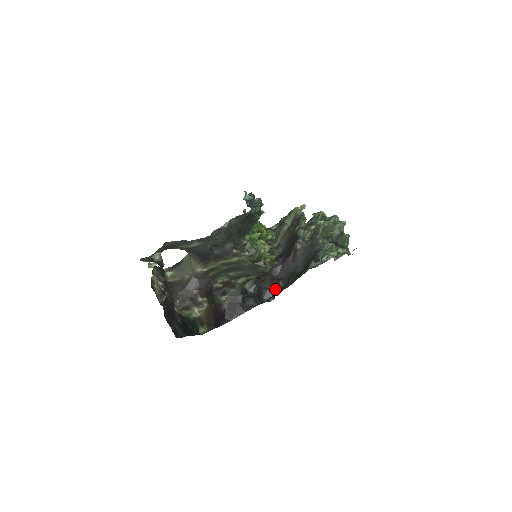
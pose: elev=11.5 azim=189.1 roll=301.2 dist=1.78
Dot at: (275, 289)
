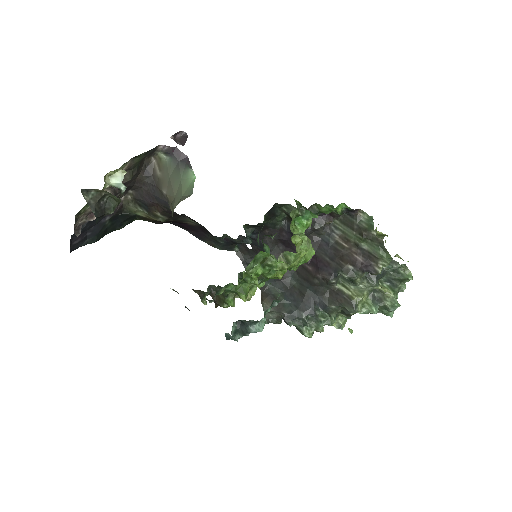
Dot at: (262, 249)
